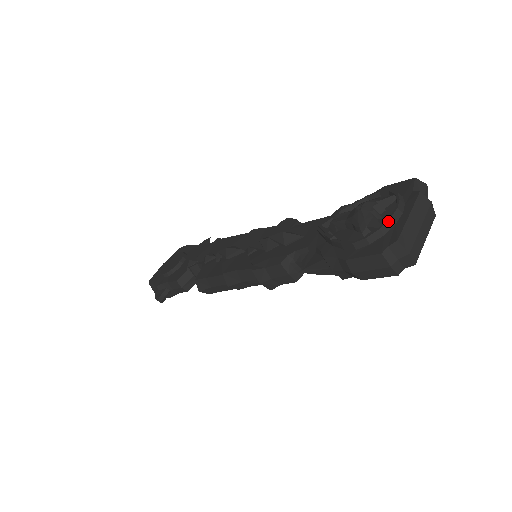
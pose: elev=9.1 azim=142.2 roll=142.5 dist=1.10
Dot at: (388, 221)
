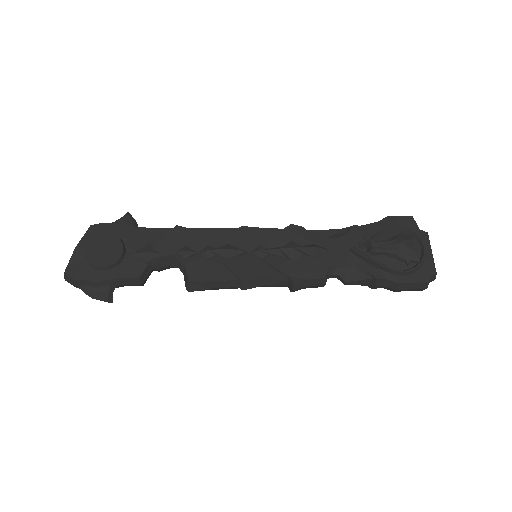
Dot at: (425, 257)
